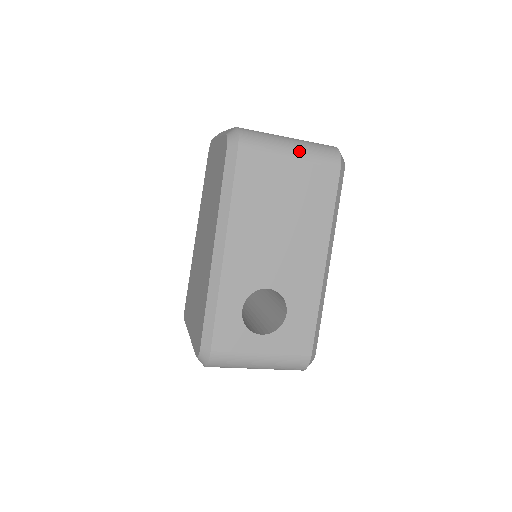
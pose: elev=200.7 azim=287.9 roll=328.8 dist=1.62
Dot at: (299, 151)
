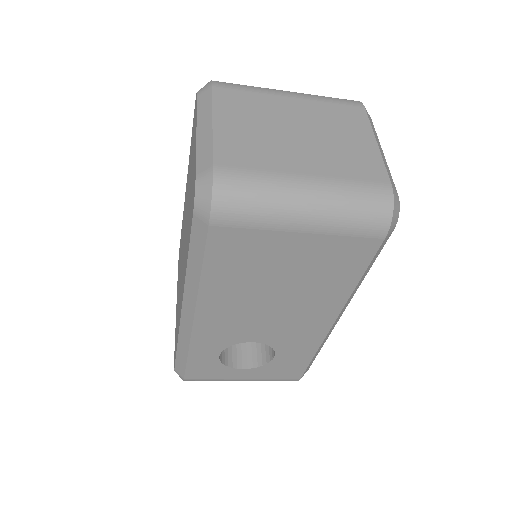
Dot at: (317, 219)
